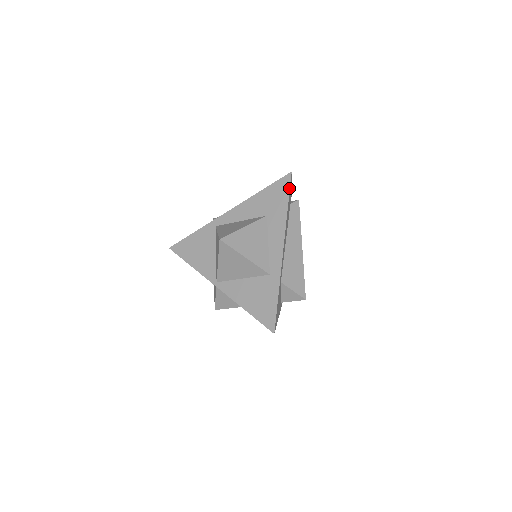
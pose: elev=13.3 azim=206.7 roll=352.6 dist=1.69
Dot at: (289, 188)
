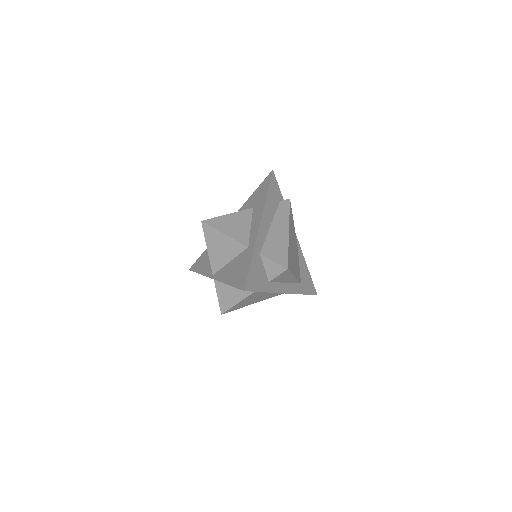
Dot at: (270, 181)
